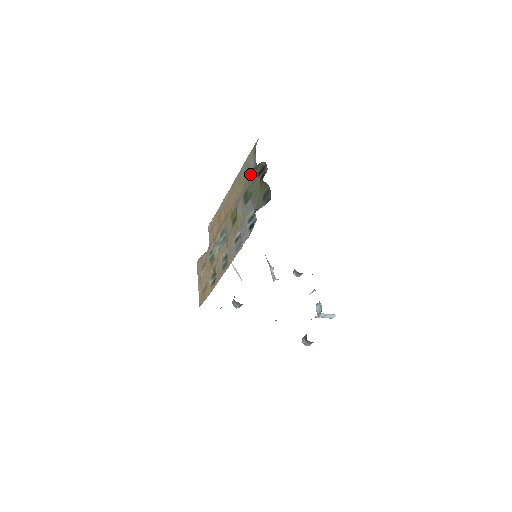
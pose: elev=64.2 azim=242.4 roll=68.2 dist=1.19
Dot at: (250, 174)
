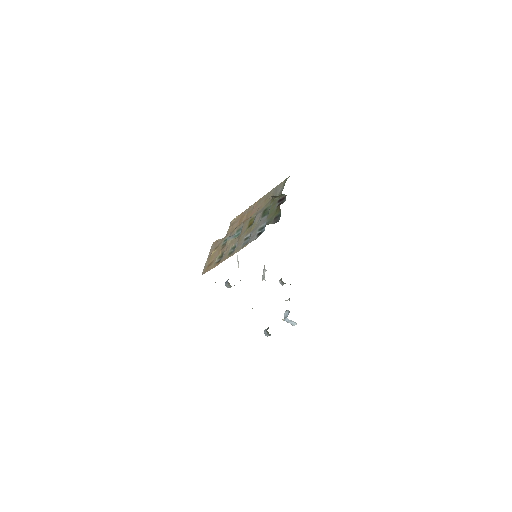
Dot at: (274, 198)
